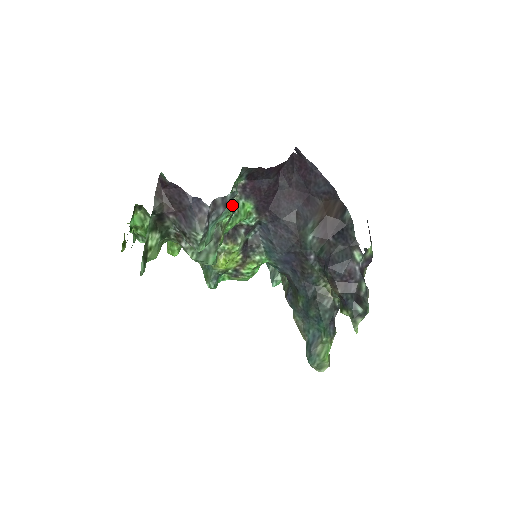
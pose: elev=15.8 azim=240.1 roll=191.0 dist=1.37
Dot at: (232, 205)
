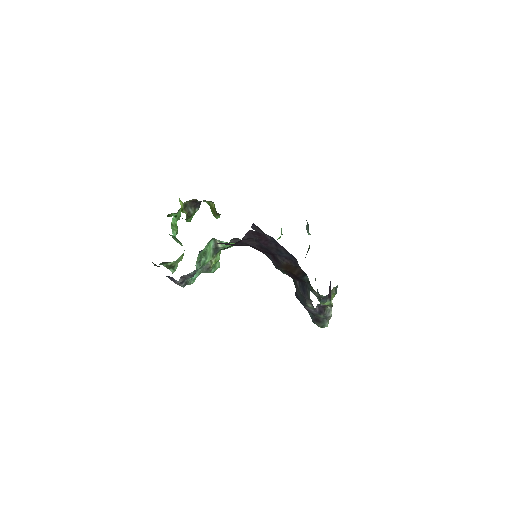
Dot at: (215, 248)
